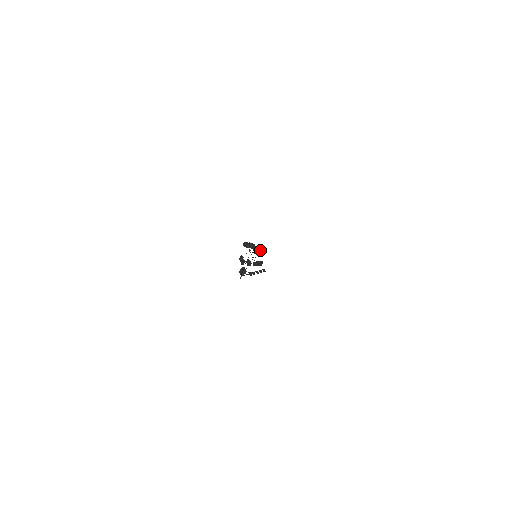
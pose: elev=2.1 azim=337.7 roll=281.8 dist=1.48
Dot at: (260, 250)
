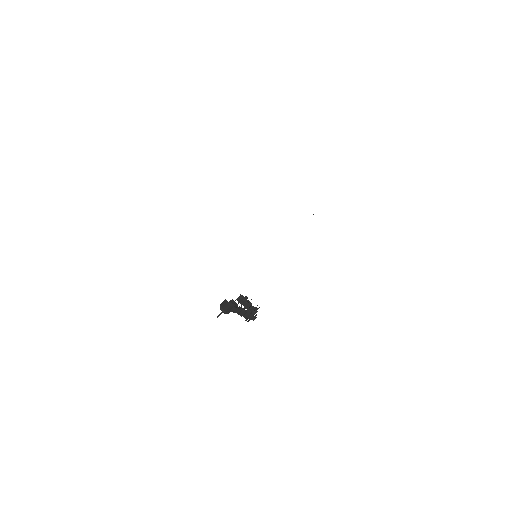
Dot at: (256, 310)
